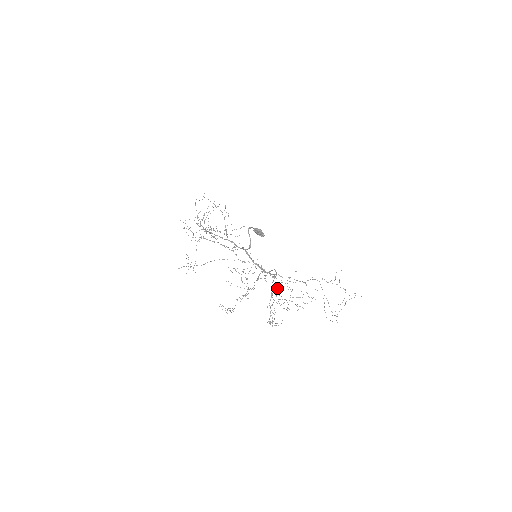
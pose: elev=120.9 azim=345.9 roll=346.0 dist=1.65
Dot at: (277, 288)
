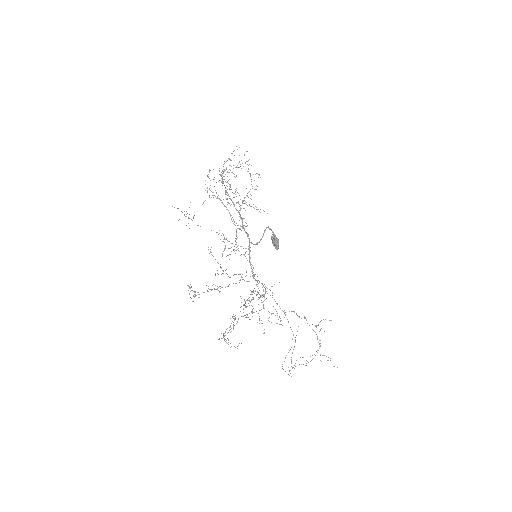
Dot at: occluded
